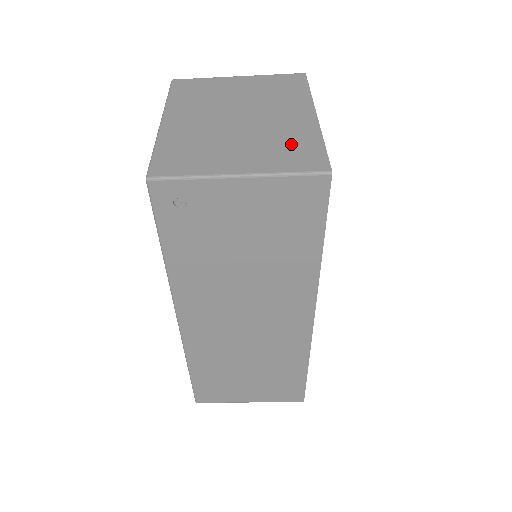
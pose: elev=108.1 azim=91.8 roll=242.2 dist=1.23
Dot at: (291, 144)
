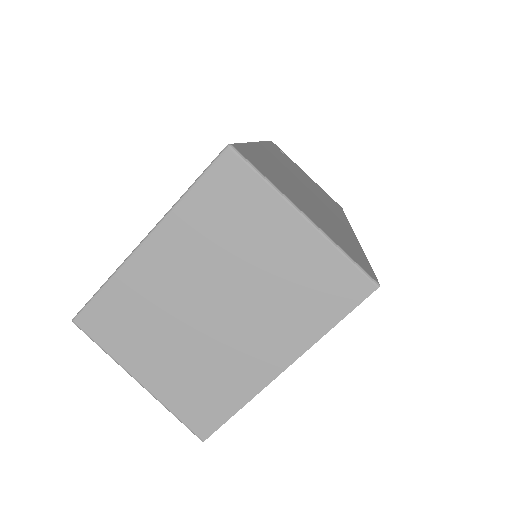
Dot at: (212, 388)
